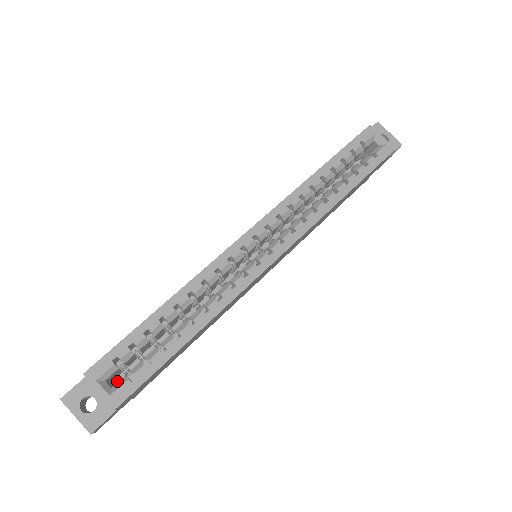
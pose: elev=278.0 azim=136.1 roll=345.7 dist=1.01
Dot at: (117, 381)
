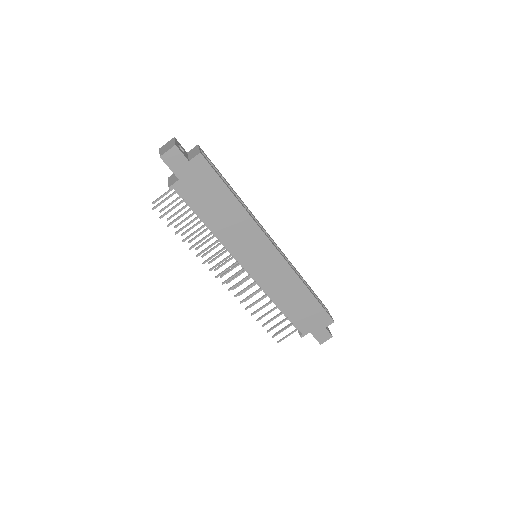
Dot at: occluded
